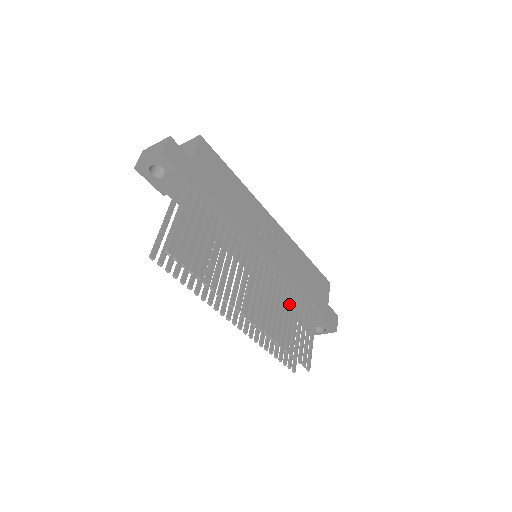
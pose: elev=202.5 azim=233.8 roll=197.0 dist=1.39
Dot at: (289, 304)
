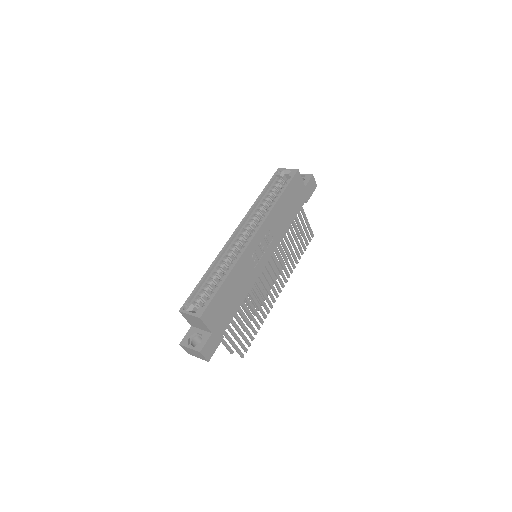
Dot at: (288, 240)
